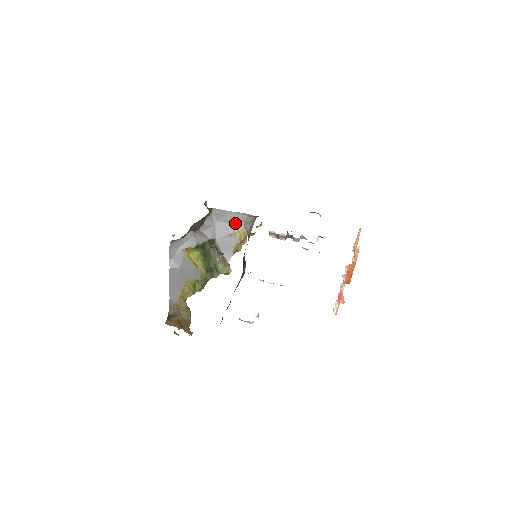
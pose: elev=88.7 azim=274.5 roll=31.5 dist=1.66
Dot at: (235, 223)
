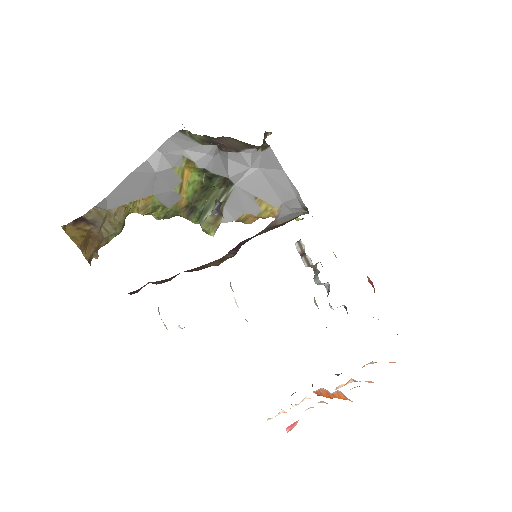
Dot at: (275, 191)
